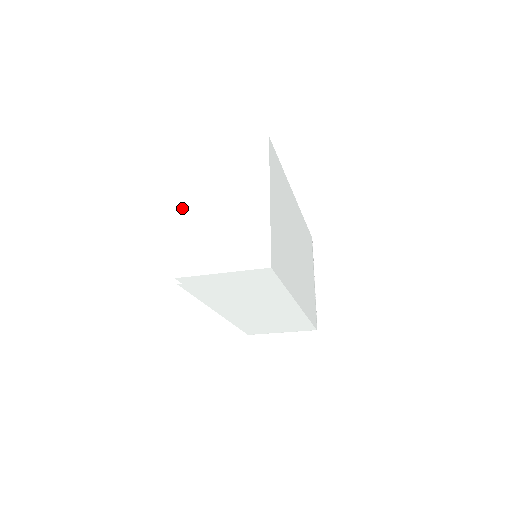
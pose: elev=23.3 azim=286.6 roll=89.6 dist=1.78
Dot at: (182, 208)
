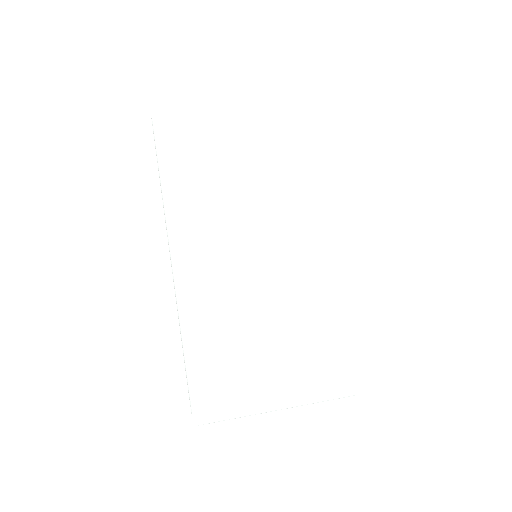
Dot at: occluded
